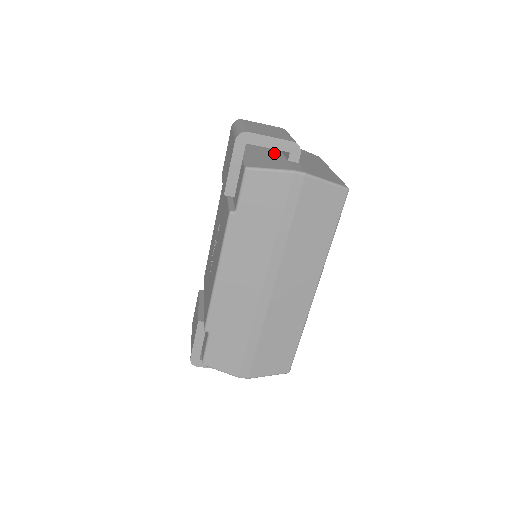
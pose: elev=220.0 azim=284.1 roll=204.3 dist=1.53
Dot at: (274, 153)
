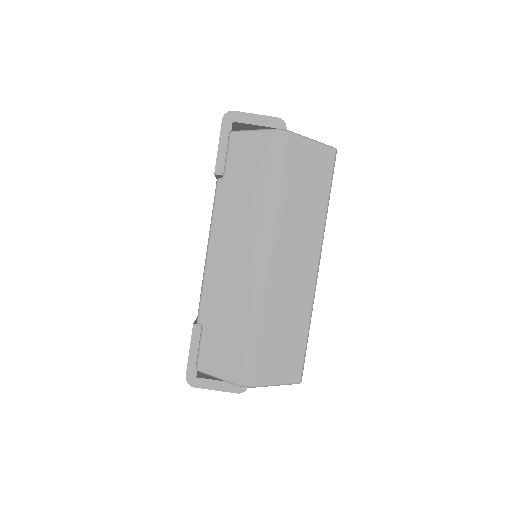
Dot at: occluded
